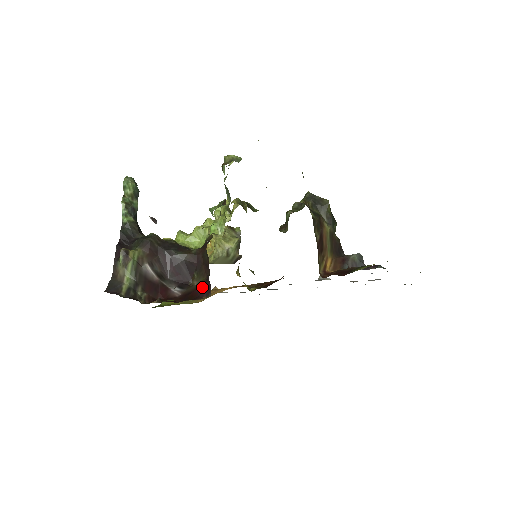
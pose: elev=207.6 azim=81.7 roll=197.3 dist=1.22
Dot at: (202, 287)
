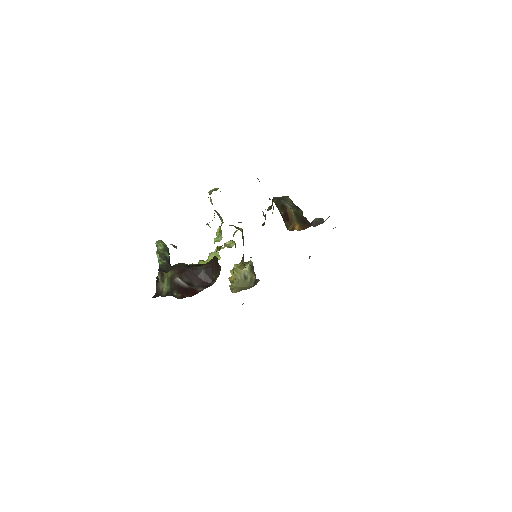
Dot at: (216, 276)
